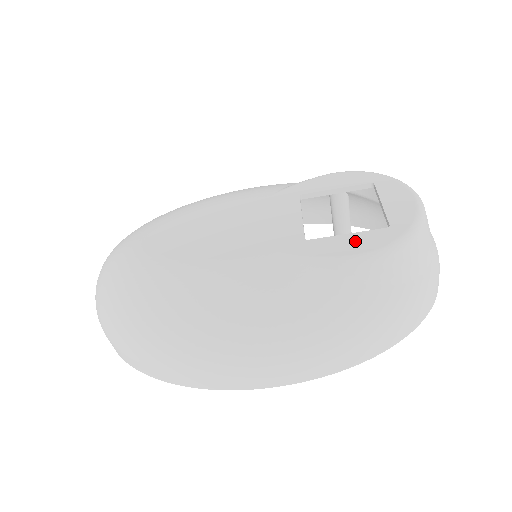
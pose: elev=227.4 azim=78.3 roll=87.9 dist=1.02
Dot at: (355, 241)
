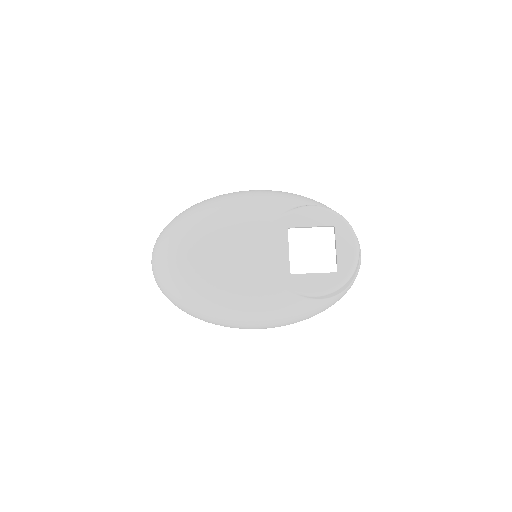
Dot at: (317, 281)
